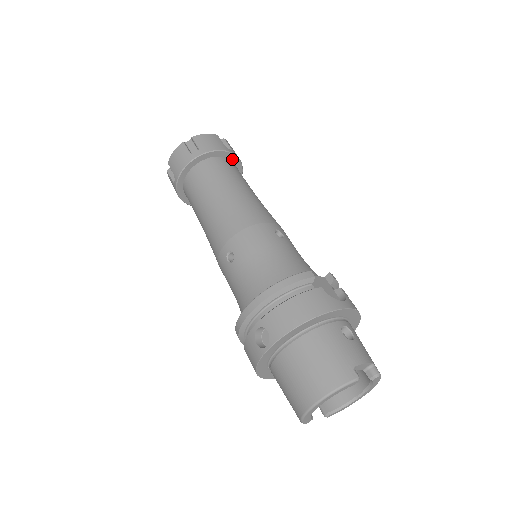
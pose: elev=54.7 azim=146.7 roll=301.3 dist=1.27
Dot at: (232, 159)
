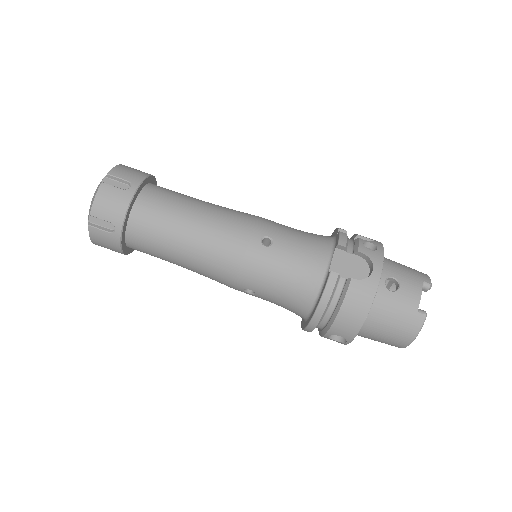
Dot at: (140, 189)
